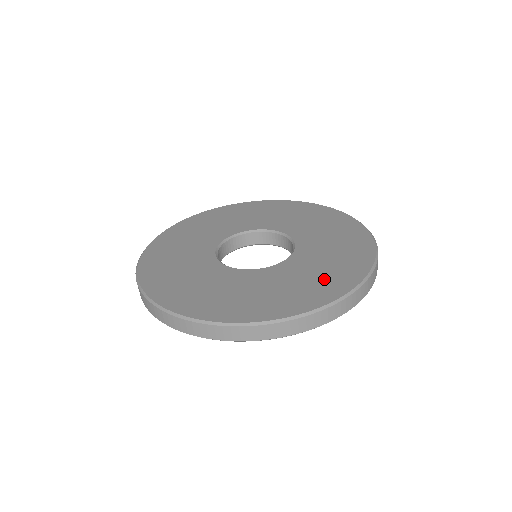
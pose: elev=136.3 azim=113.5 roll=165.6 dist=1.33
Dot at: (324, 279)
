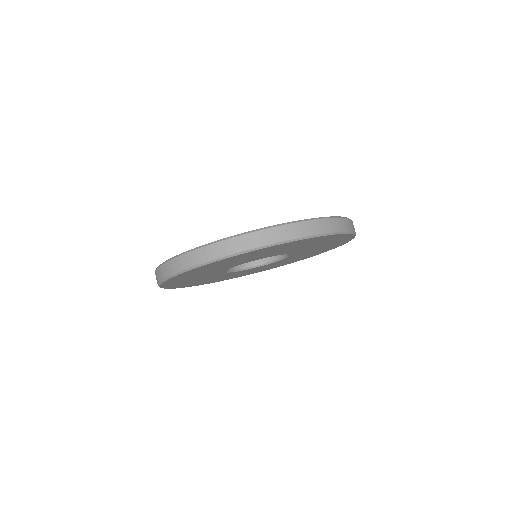
Dot at: occluded
